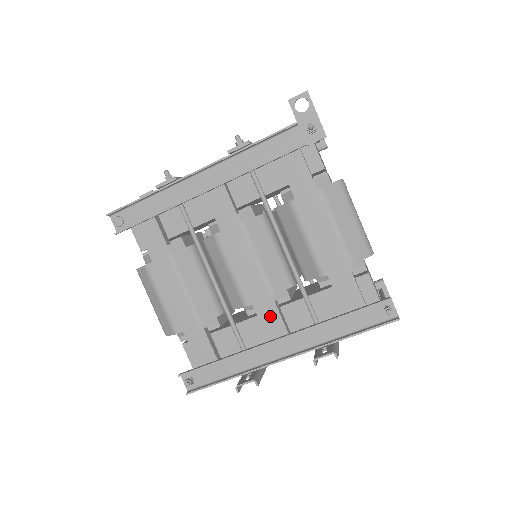
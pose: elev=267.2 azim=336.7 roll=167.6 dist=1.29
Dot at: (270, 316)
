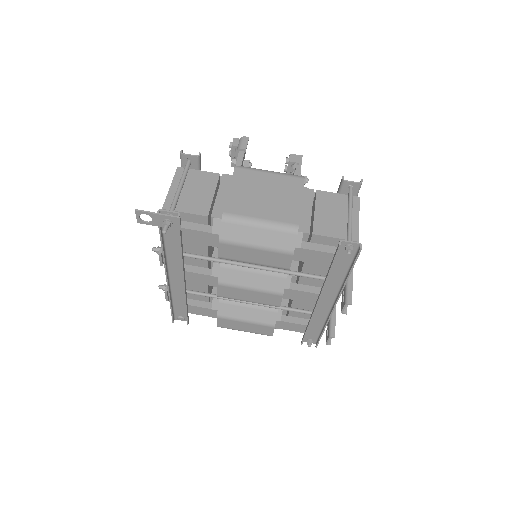
Dot at: (298, 295)
